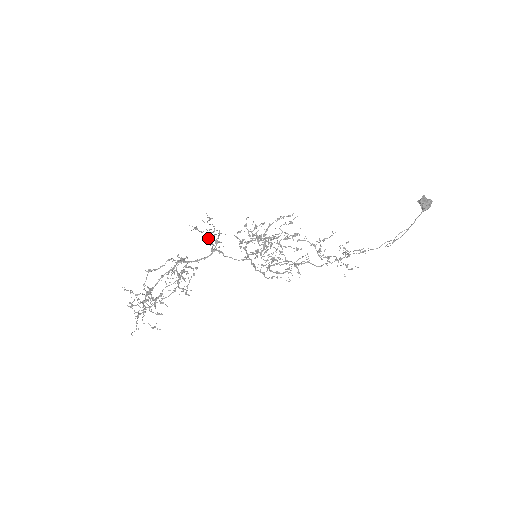
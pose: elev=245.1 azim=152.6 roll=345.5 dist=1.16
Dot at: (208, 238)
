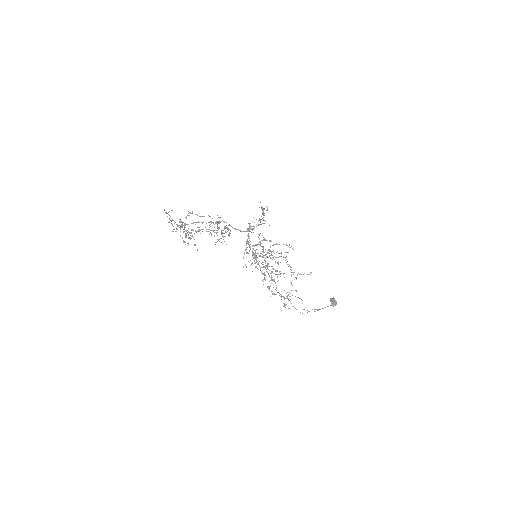
Dot at: occluded
